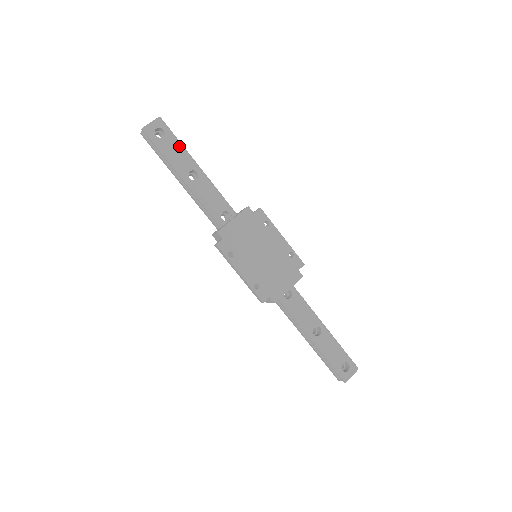
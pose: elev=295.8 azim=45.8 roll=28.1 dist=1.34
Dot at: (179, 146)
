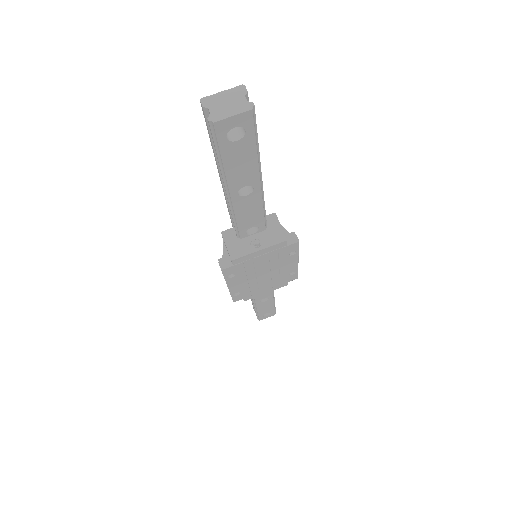
Dot at: (253, 155)
